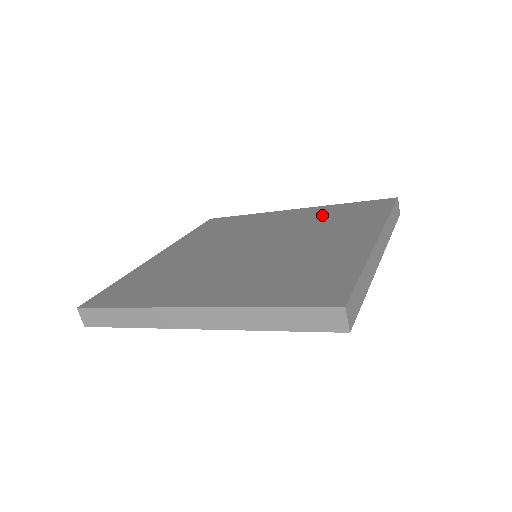
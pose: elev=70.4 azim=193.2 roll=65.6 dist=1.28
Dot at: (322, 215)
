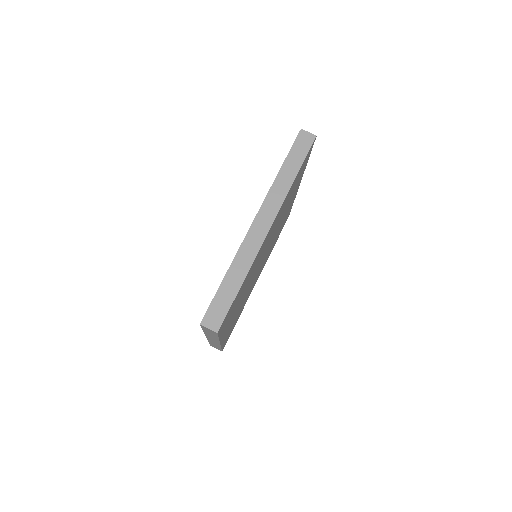
Dot at: occluded
